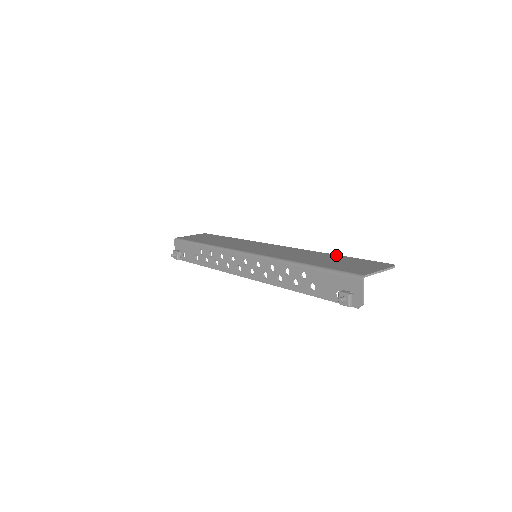
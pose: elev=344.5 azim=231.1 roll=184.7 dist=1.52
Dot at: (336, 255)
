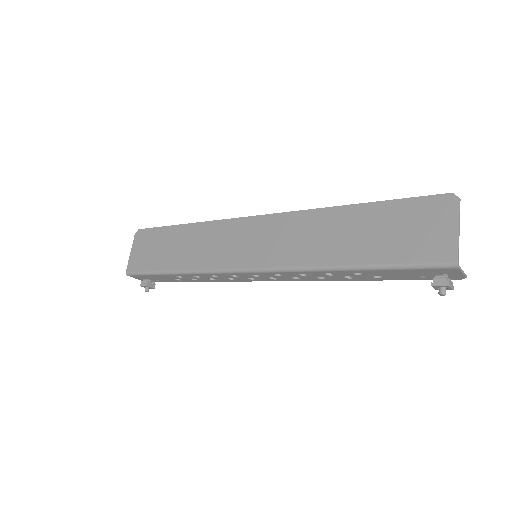
Dot at: (356, 207)
